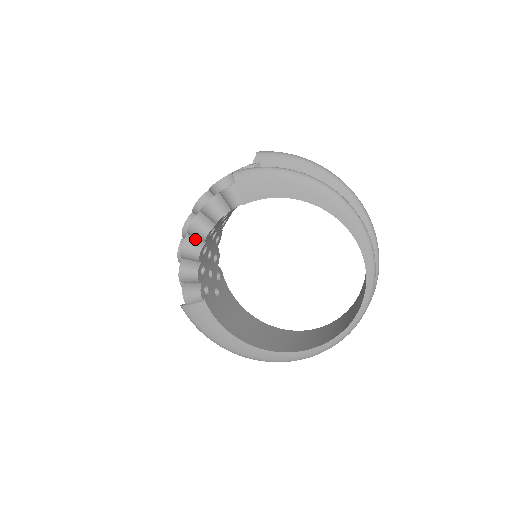
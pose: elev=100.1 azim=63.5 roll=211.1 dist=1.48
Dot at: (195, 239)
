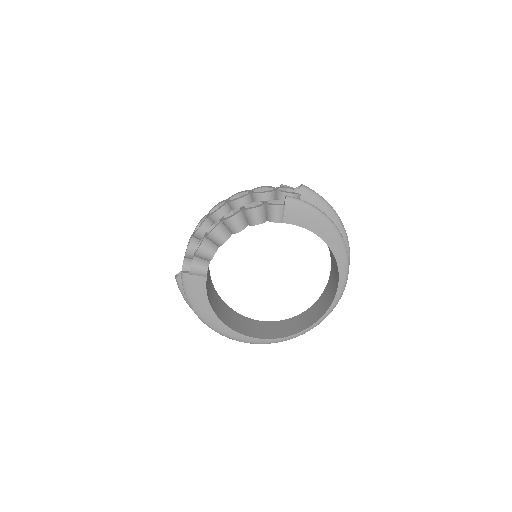
Dot at: (226, 228)
